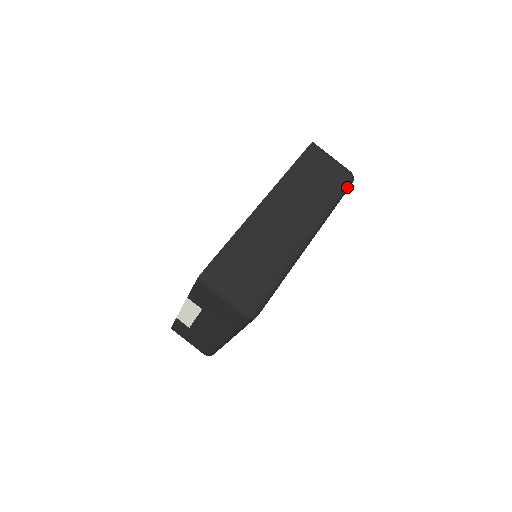
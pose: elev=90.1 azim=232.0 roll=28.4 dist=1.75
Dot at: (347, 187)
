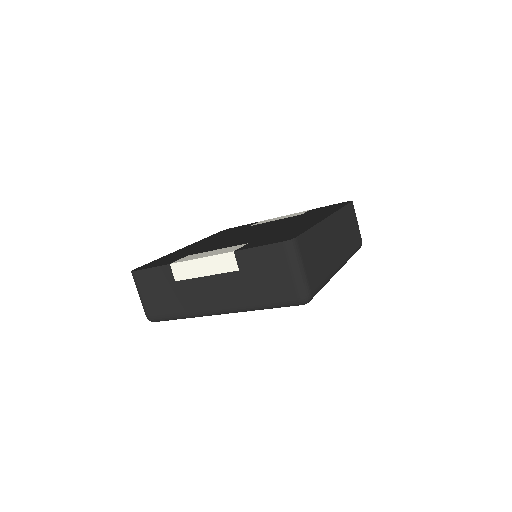
Dot at: occluded
